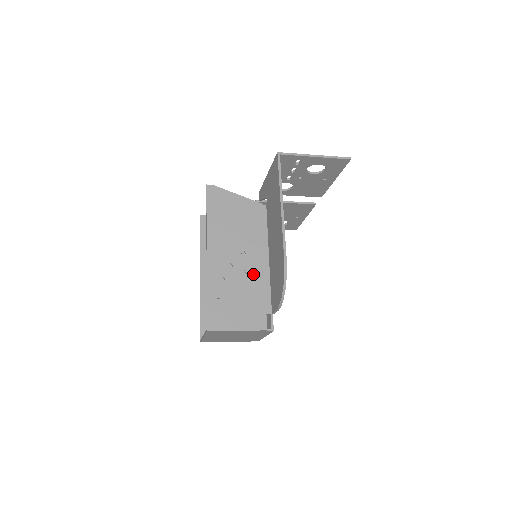
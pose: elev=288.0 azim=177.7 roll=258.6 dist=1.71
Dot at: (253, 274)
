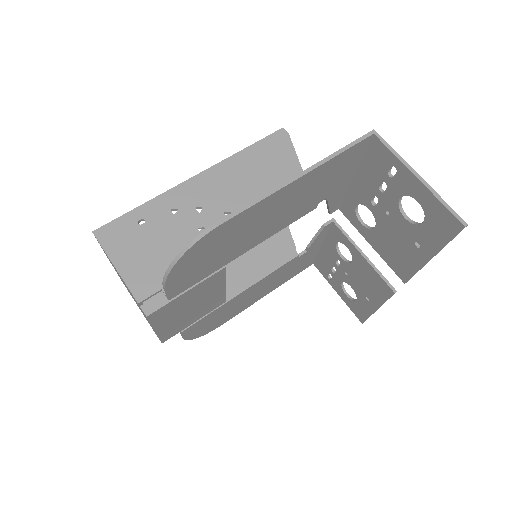
Dot at: occluded
